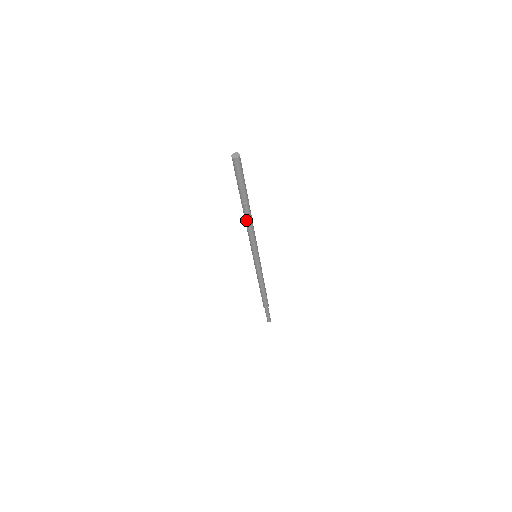
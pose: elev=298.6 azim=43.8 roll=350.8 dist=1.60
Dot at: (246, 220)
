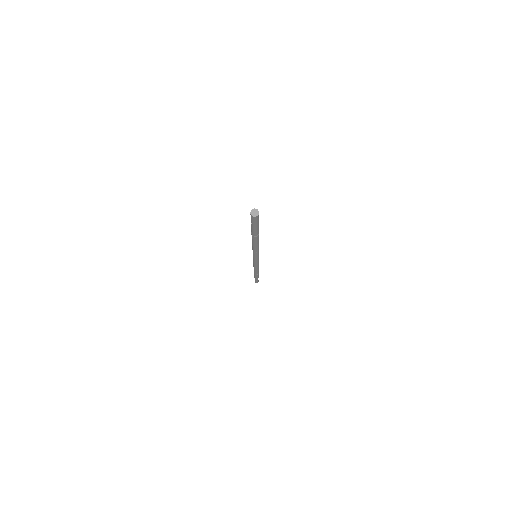
Dot at: (252, 242)
